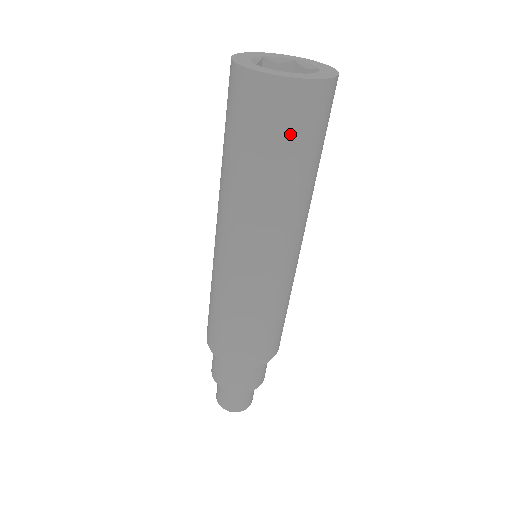
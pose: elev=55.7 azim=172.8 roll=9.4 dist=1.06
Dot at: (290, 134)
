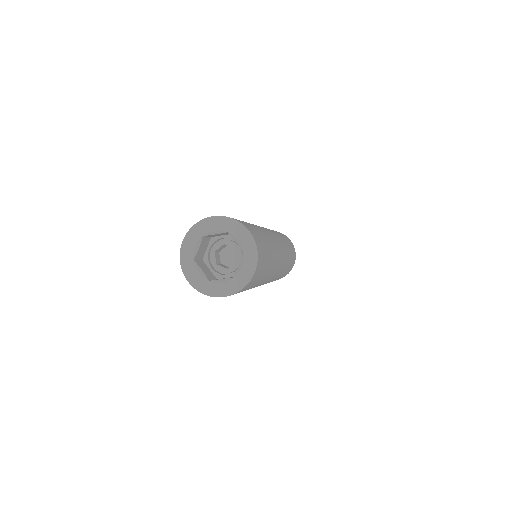
Dot at: occluded
